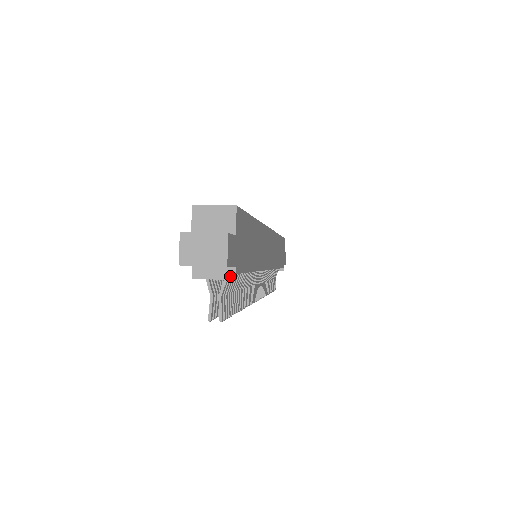
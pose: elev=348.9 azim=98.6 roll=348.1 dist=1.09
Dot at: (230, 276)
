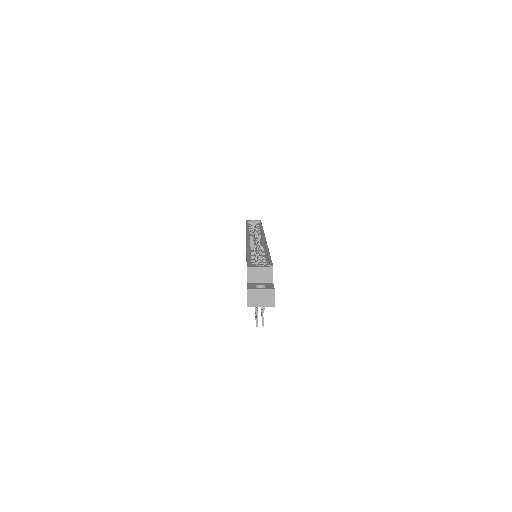
Dot at: occluded
